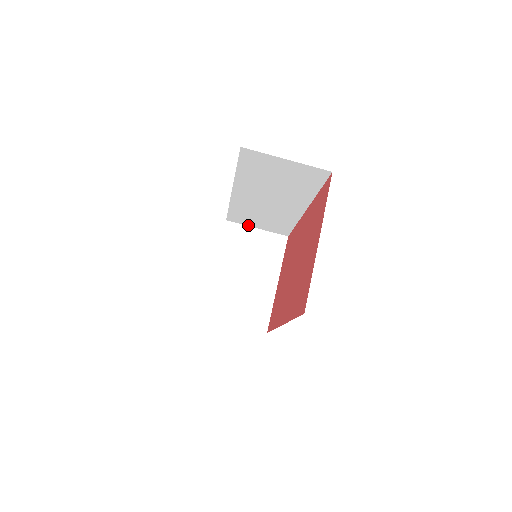
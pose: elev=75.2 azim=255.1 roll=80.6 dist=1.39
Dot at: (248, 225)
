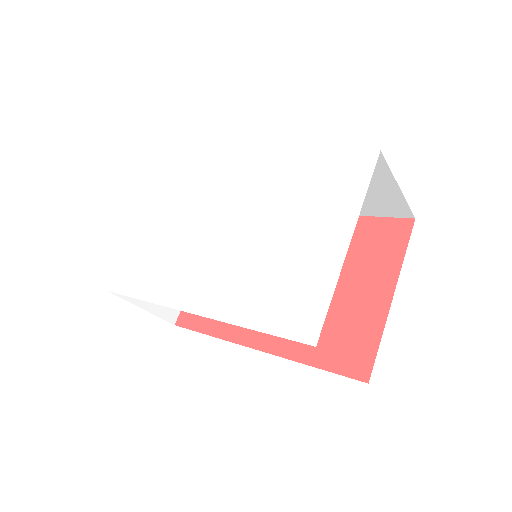
Dot at: occluded
